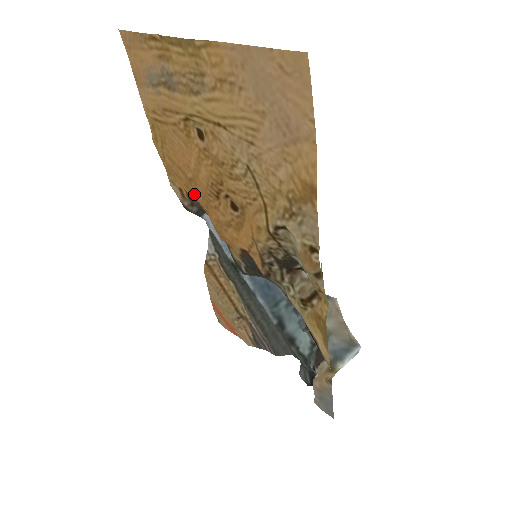
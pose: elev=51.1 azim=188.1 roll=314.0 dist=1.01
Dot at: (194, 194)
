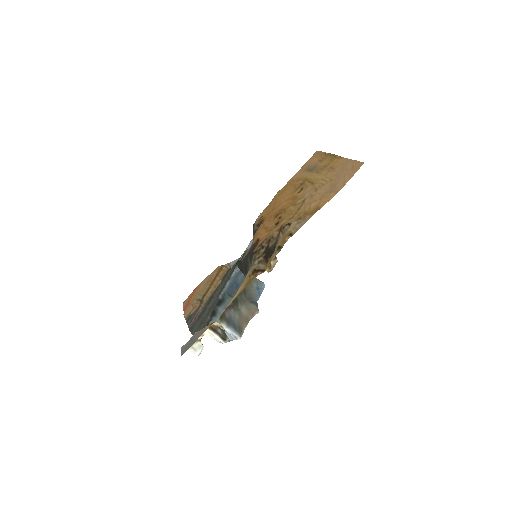
Dot at: (266, 217)
